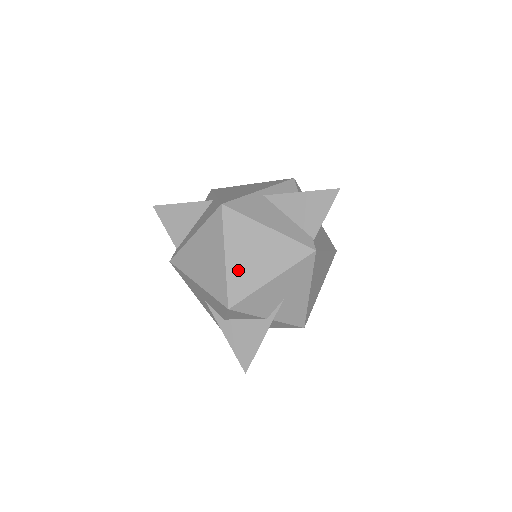
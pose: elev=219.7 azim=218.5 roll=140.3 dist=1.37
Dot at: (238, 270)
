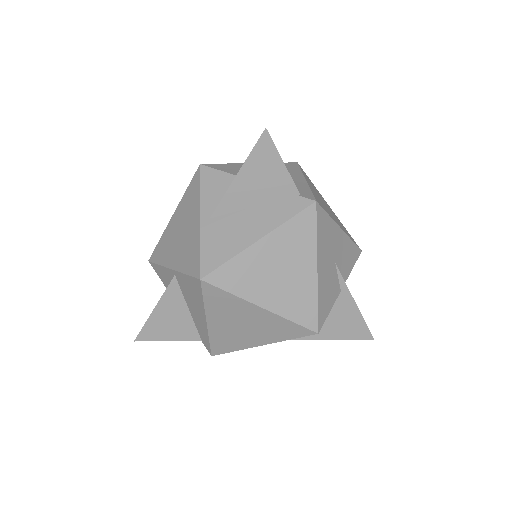
Dot at: (285, 301)
